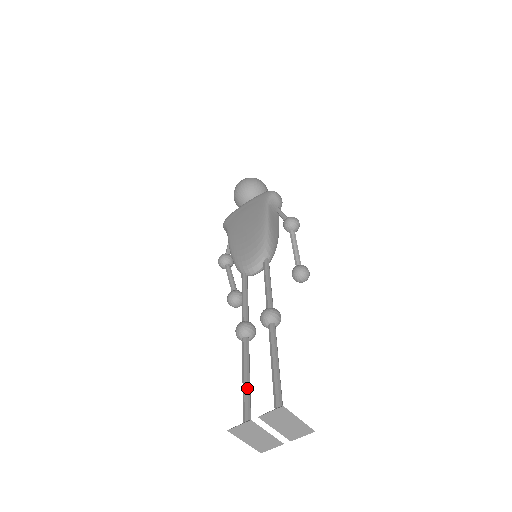
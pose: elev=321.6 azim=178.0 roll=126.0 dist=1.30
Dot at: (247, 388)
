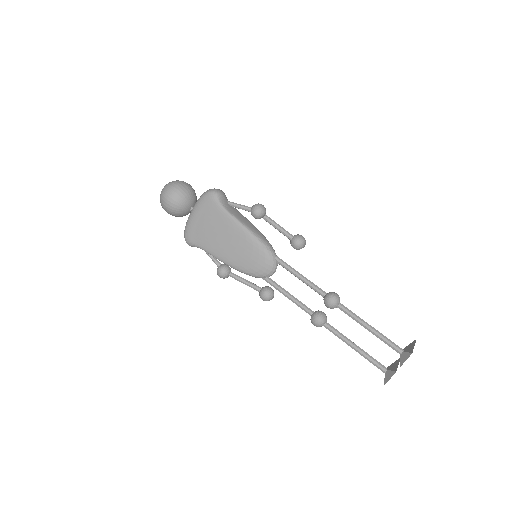
Dot at: (365, 354)
